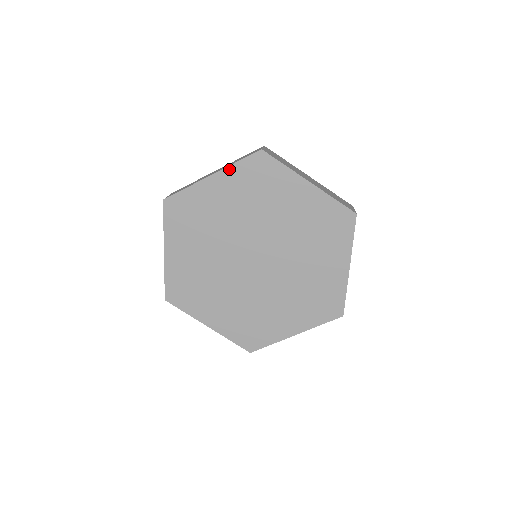
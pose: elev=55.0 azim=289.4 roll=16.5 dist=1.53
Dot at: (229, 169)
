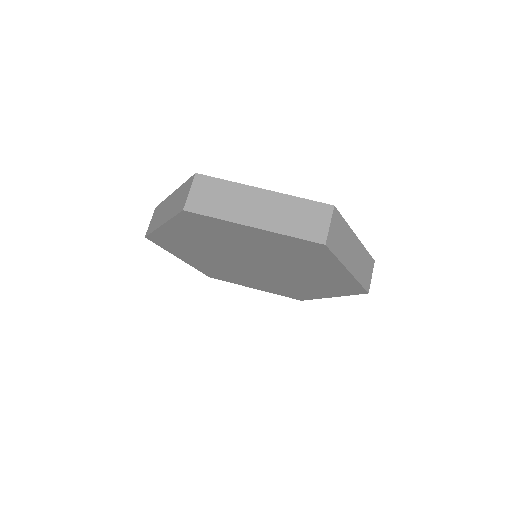
Dot at: (171, 222)
